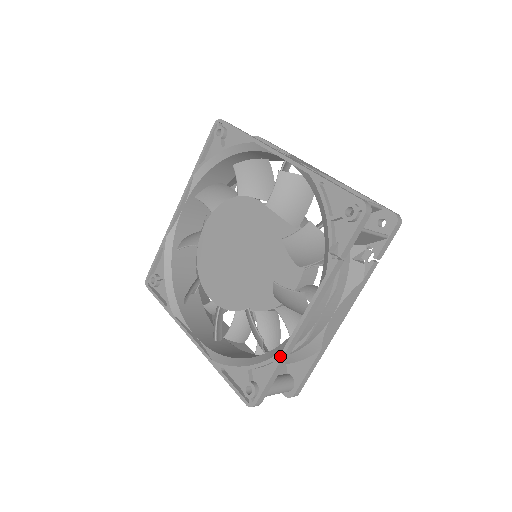
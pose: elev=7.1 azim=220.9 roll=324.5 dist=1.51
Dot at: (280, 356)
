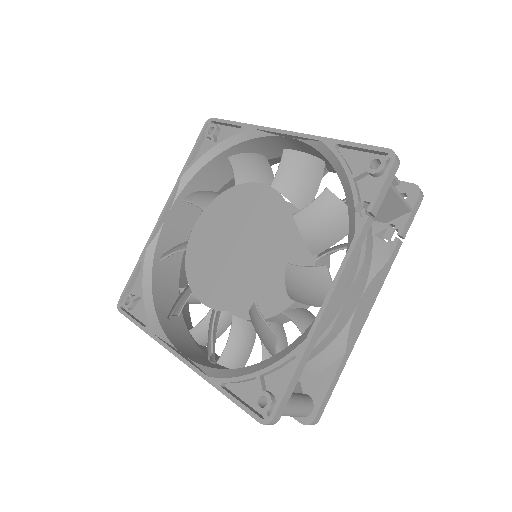
Dot at: (303, 346)
